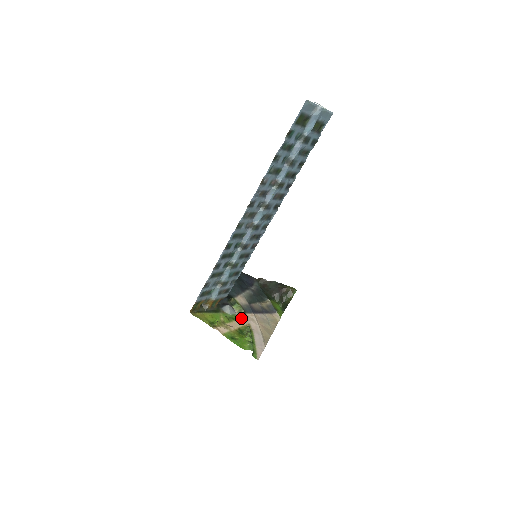
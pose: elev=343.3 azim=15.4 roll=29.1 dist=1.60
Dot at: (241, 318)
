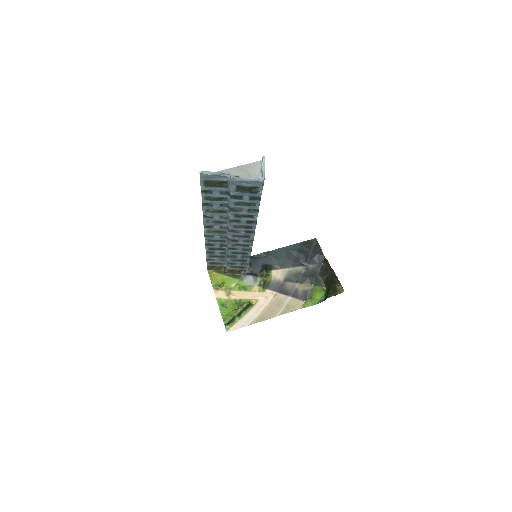
Dot at: (255, 291)
